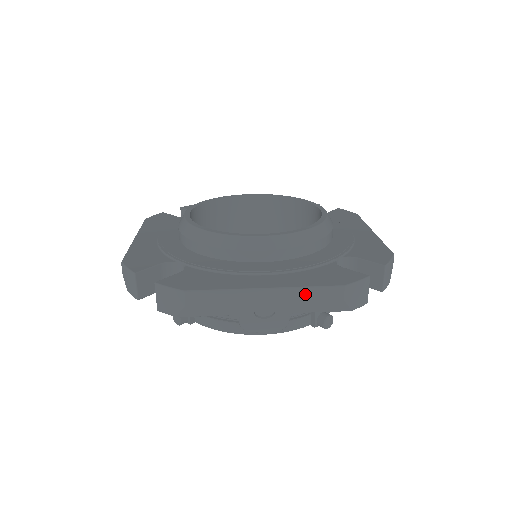
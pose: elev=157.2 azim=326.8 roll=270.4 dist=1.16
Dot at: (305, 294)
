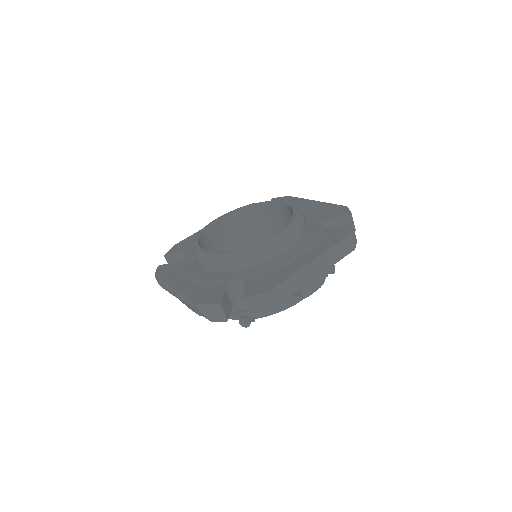
Dot at: (331, 253)
